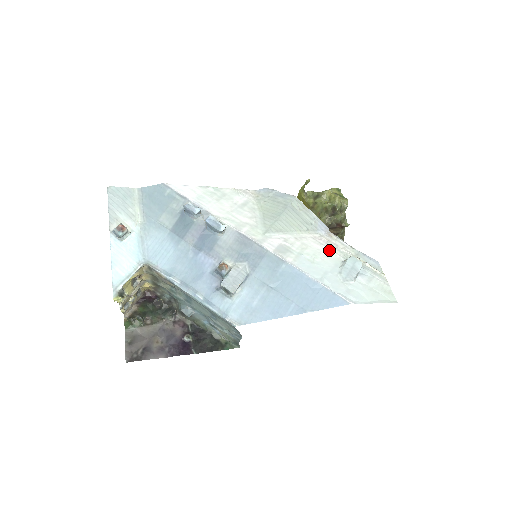
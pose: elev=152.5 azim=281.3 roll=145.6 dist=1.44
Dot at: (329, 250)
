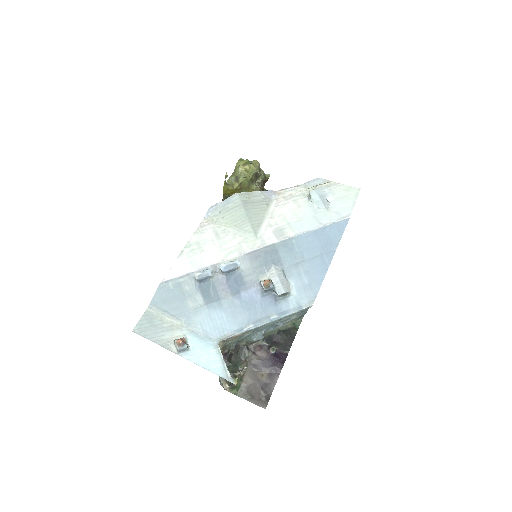
Dot at: (293, 202)
